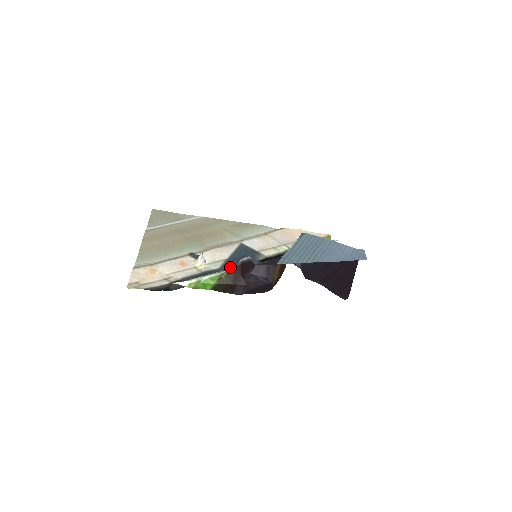
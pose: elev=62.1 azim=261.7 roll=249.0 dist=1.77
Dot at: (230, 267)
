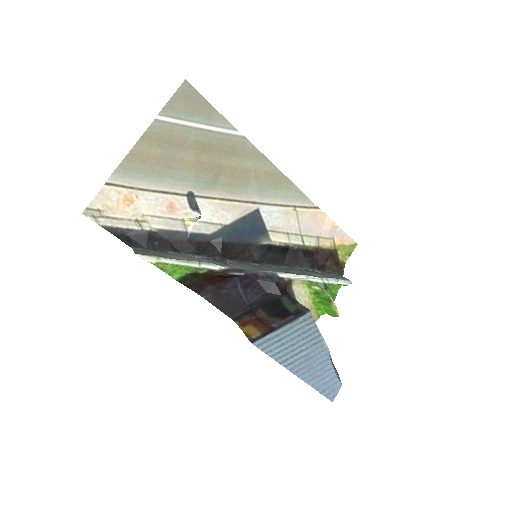
Dot at: (222, 241)
